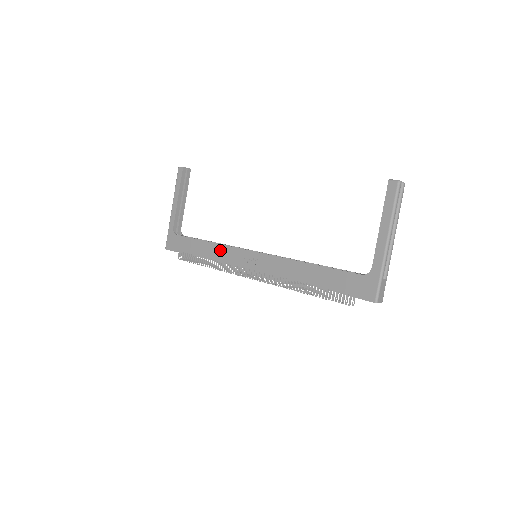
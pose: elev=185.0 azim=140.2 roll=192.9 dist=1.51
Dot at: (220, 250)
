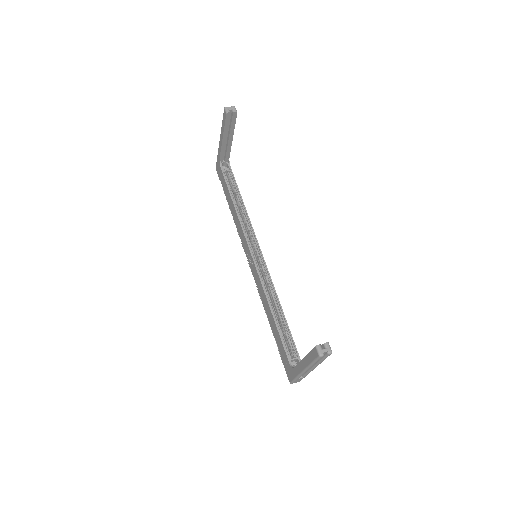
Dot at: (238, 223)
